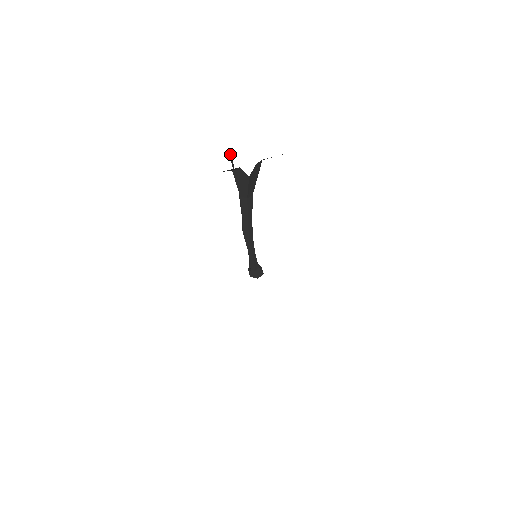
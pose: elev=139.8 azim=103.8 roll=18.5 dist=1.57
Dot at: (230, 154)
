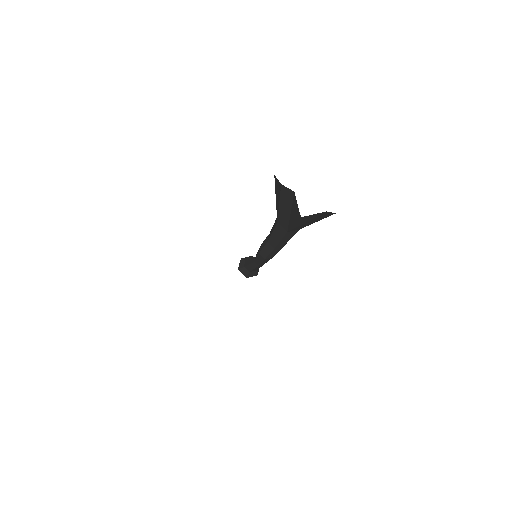
Dot at: (287, 189)
